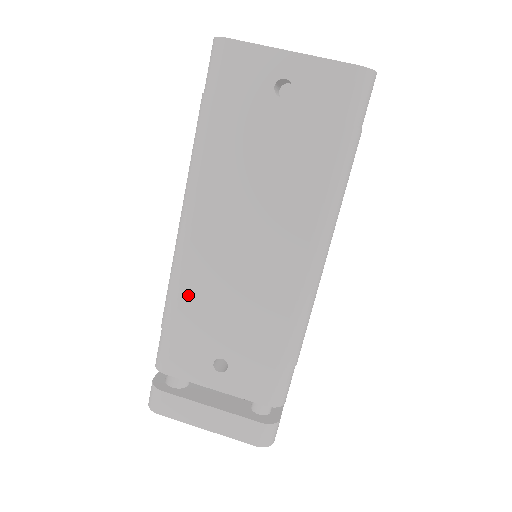
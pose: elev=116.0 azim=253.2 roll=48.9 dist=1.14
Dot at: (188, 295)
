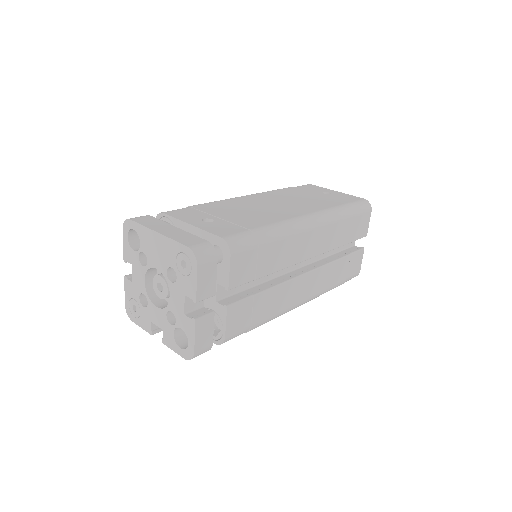
Dot at: (220, 203)
